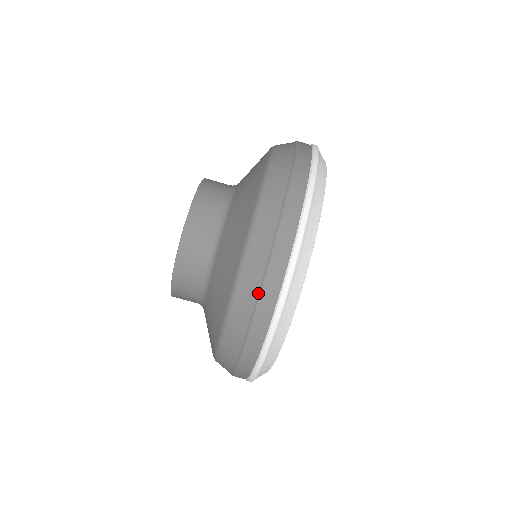
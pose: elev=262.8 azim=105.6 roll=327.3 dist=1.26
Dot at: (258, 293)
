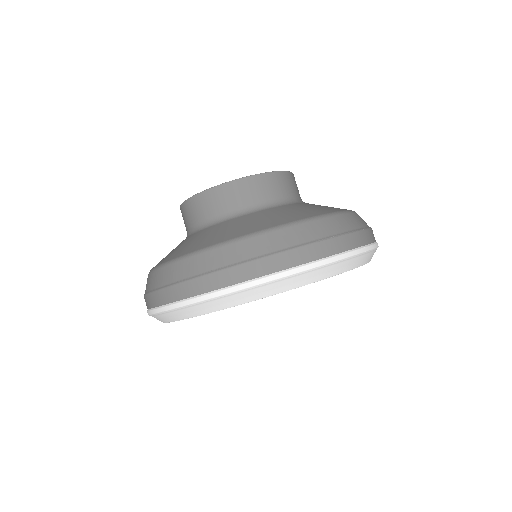
Dot at: (190, 277)
